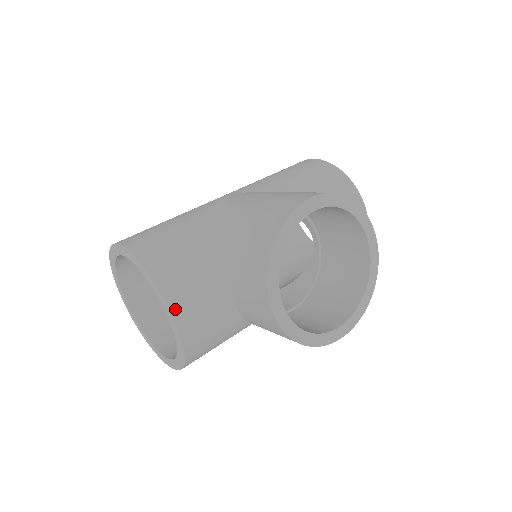
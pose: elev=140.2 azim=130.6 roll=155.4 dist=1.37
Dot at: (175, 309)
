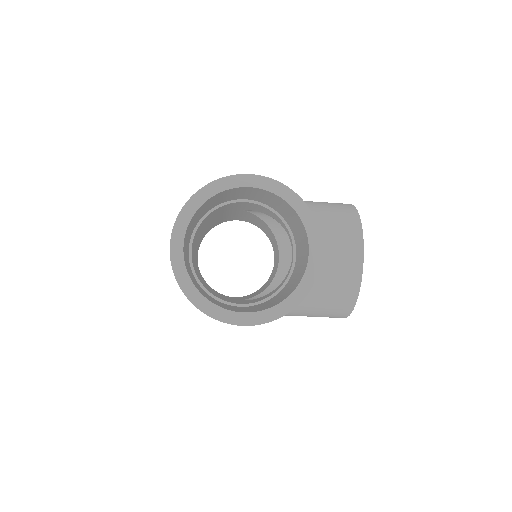
Dot at: (320, 239)
